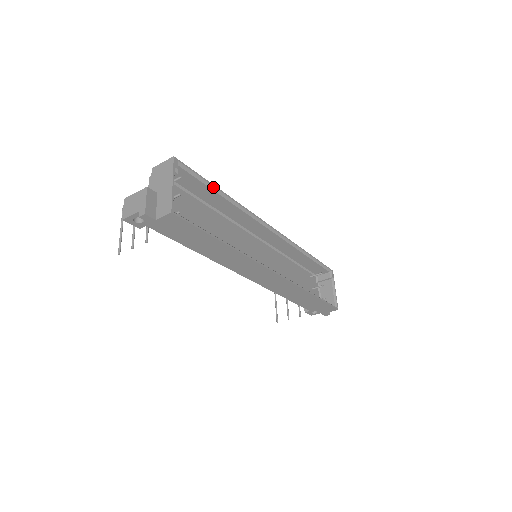
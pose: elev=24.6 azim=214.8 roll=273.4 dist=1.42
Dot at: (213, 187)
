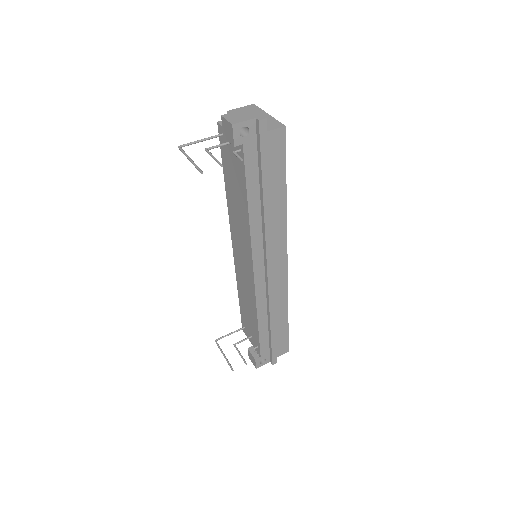
Dot at: occluded
